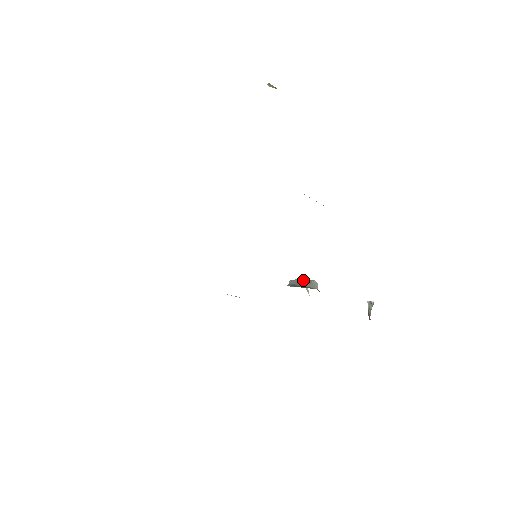
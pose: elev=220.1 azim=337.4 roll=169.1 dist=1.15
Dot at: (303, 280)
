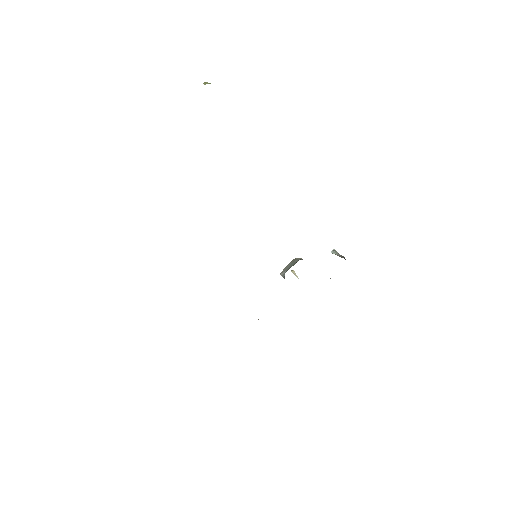
Dot at: (288, 265)
